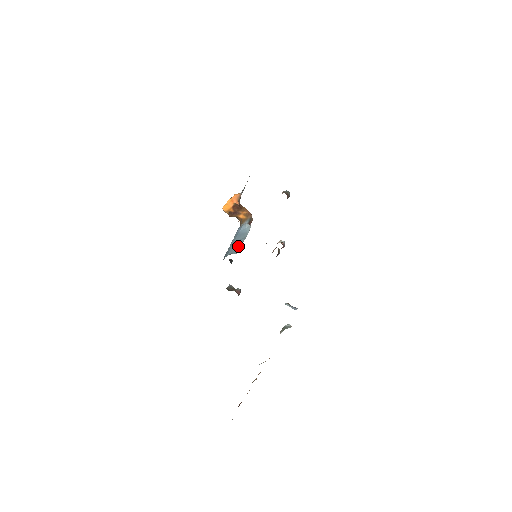
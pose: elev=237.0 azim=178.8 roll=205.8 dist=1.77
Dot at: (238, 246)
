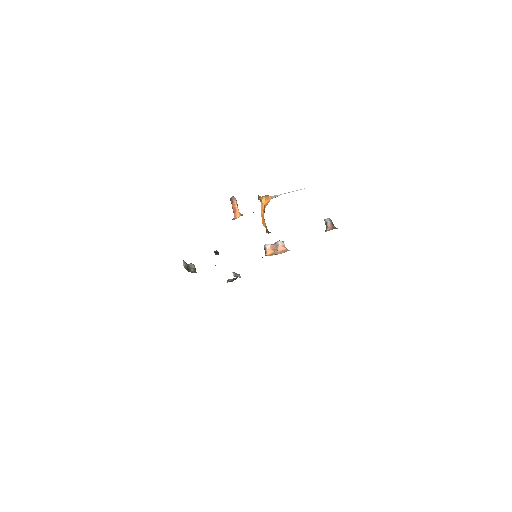
Dot at: occluded
